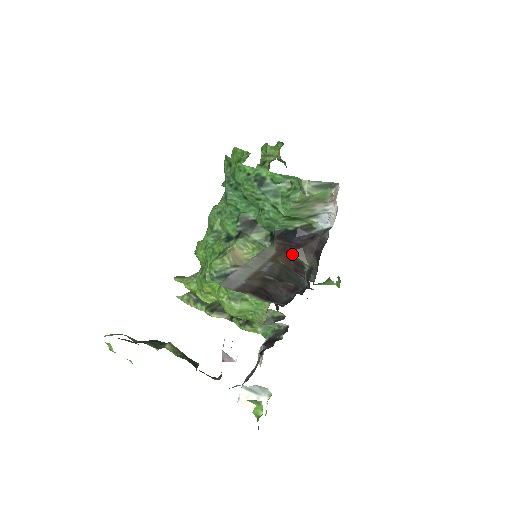
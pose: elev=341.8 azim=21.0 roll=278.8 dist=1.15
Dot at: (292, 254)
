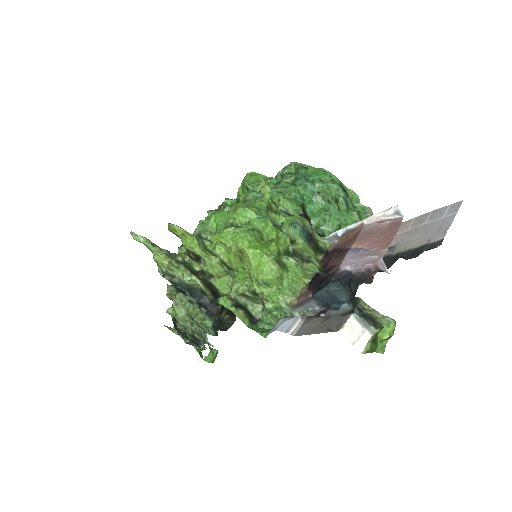
Dot at: occluded
